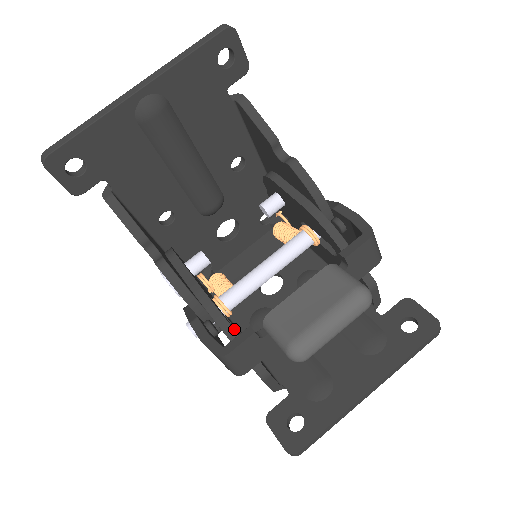
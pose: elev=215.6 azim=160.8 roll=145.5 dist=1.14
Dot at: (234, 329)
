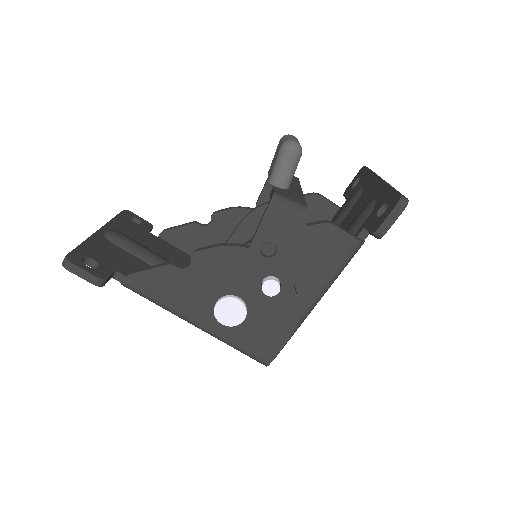
Dot at: occluded
